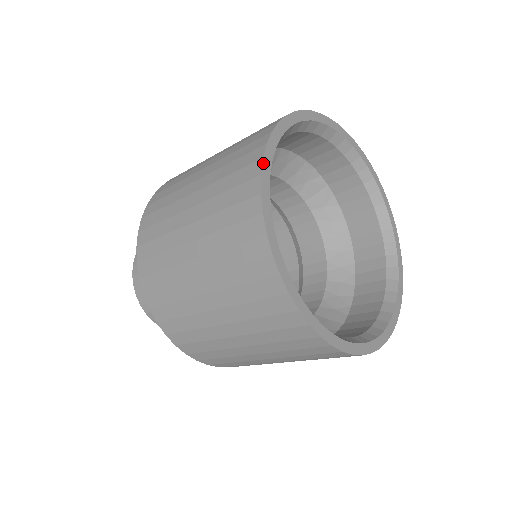
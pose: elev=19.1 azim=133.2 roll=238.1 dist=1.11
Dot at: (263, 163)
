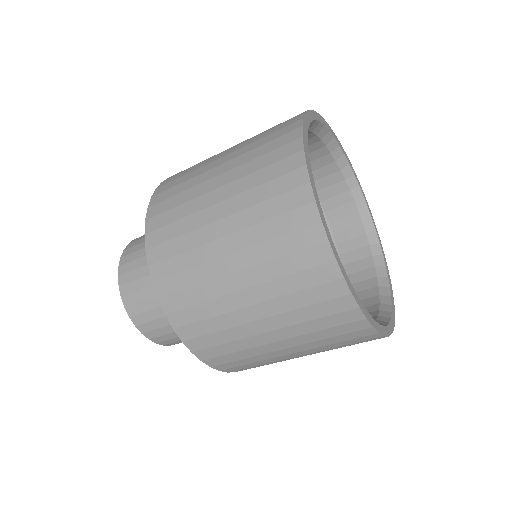
Dot at: (324, 119)
